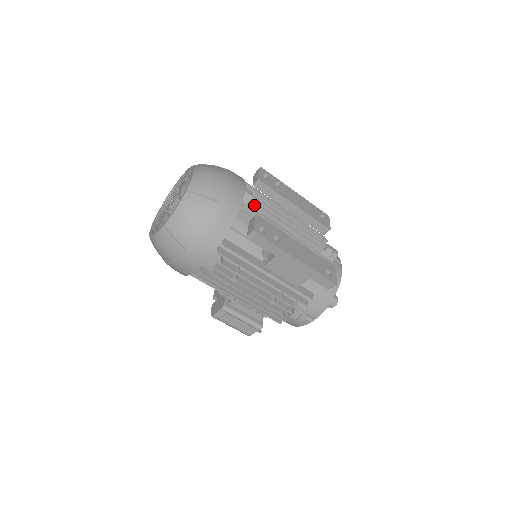
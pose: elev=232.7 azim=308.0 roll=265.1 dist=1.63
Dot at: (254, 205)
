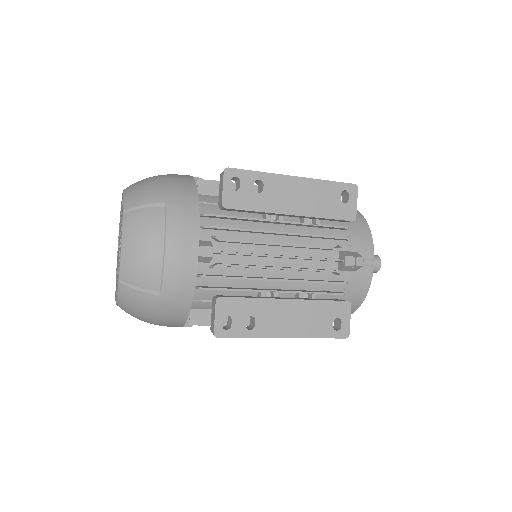
Dot at: (218, 265)
